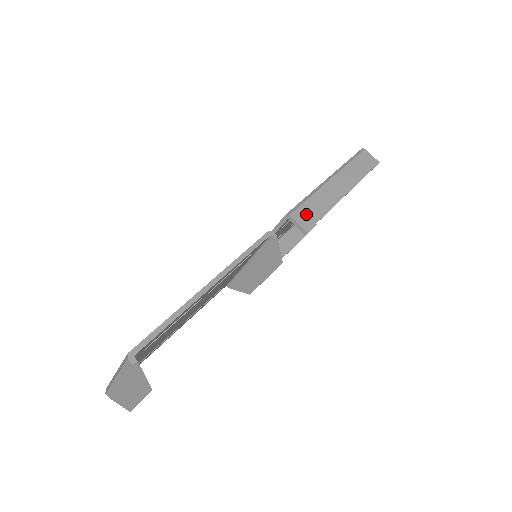
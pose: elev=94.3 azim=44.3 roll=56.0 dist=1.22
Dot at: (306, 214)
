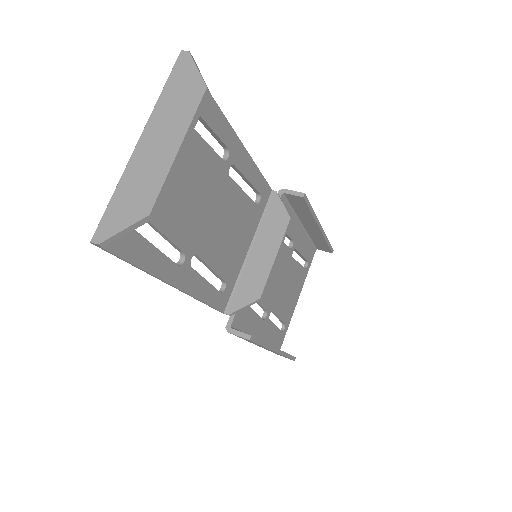
Dot at: occluded
